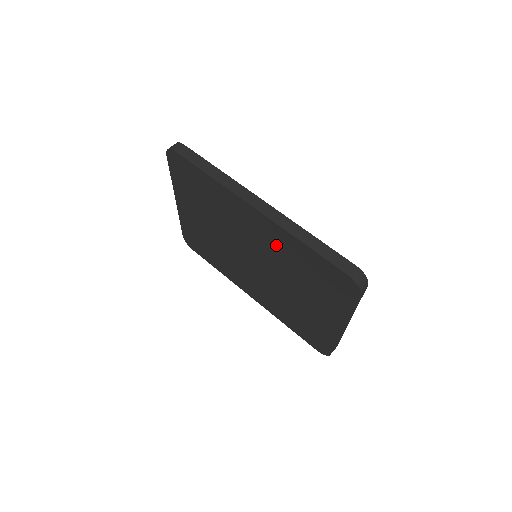
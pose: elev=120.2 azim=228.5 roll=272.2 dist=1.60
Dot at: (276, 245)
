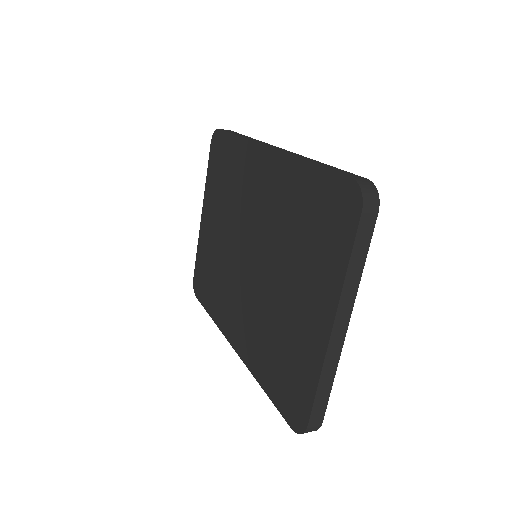
Dot at: (278, 197)
